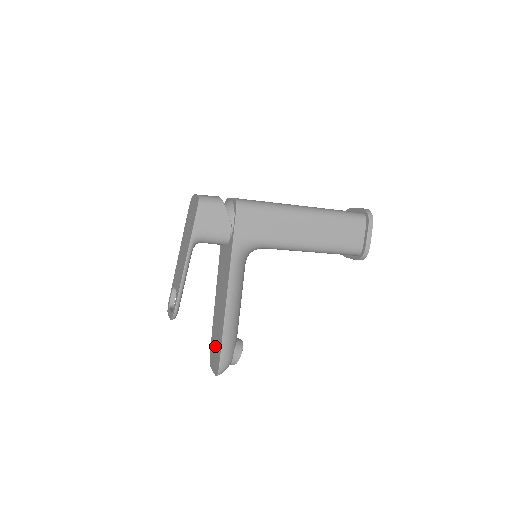
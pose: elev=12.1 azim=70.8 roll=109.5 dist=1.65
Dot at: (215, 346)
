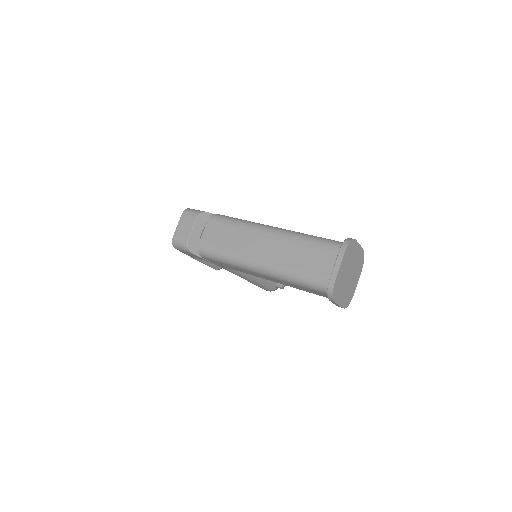
Dot at: occluded
